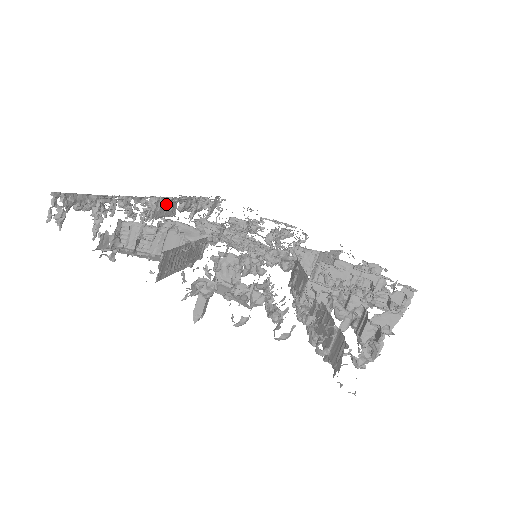
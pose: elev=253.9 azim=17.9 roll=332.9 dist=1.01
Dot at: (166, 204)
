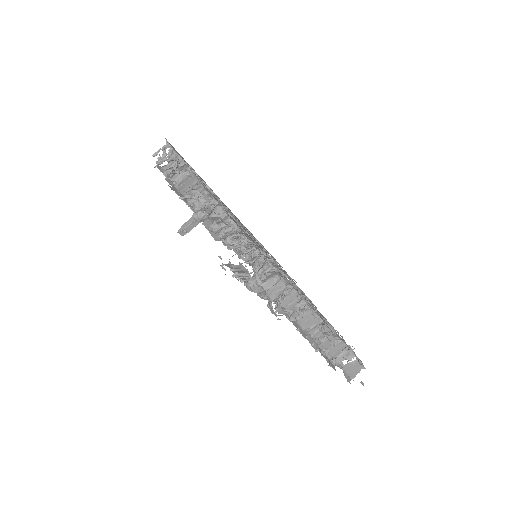
Dot at: occluded
